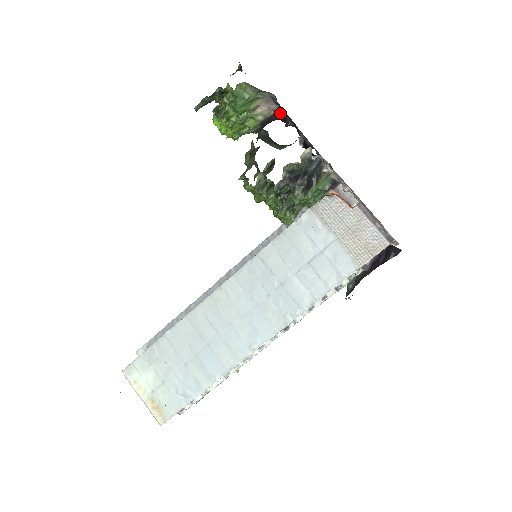
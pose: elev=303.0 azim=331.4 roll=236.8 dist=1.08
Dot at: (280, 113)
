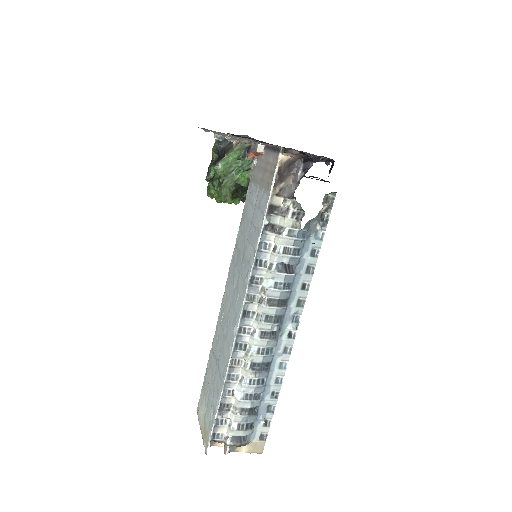
Dot at: occluded
